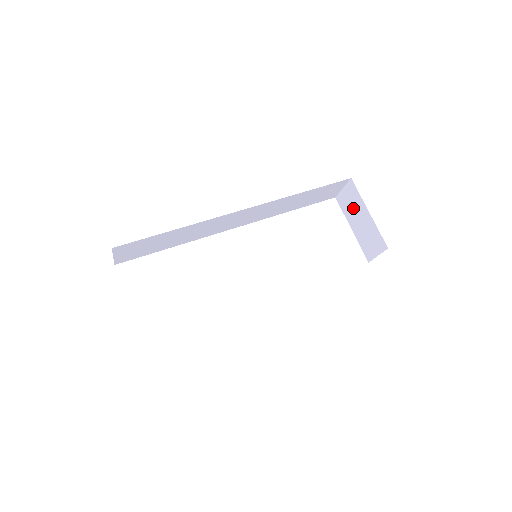
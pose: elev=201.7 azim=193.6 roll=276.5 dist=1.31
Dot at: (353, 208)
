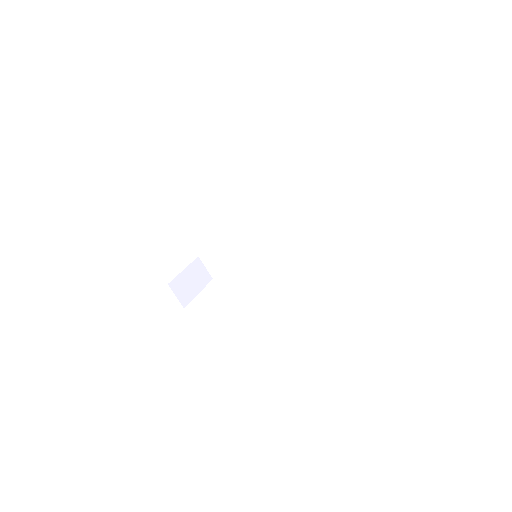
Dot at: occluded
